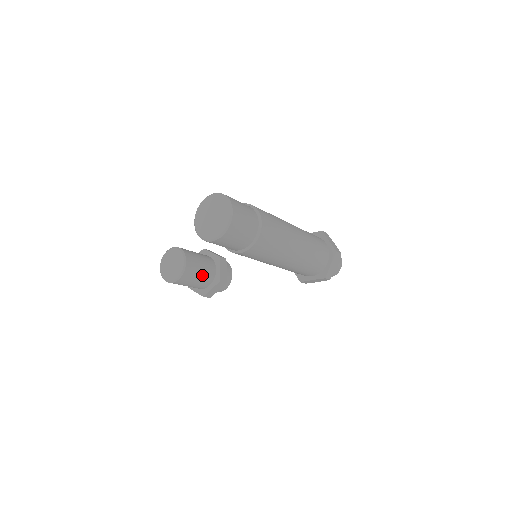
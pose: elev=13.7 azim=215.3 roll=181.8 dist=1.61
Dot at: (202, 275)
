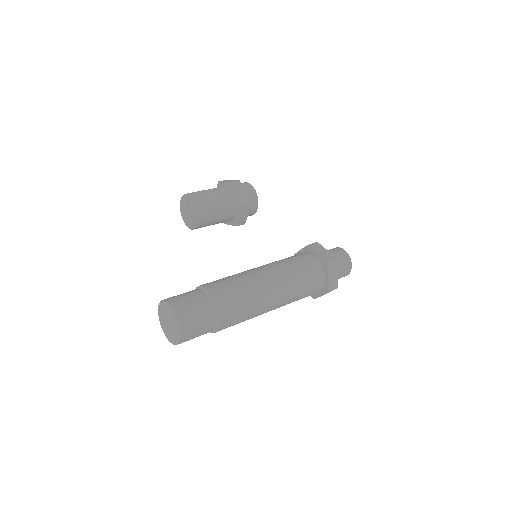
Dot at: (218, 222)
